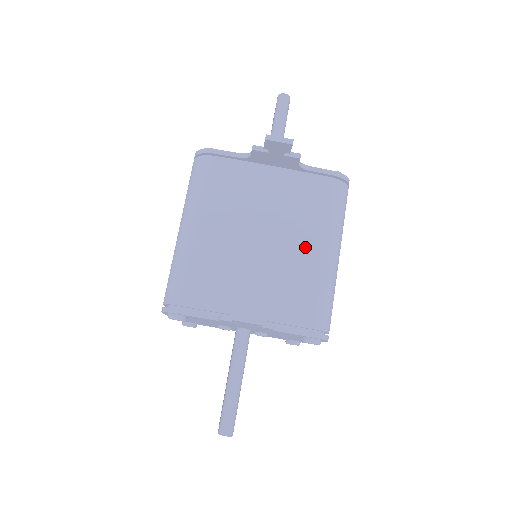
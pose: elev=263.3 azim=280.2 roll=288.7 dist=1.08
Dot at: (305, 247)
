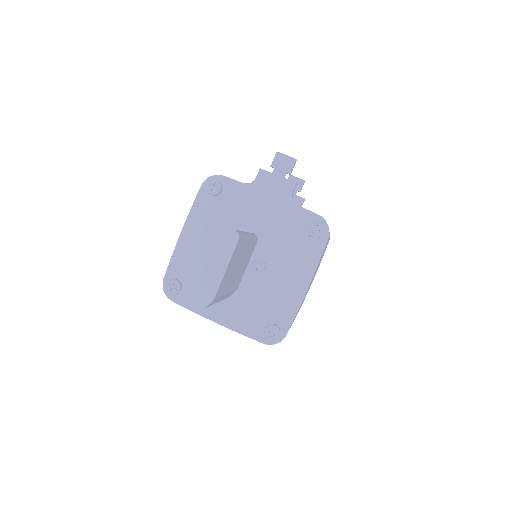
Dot at: occluded
